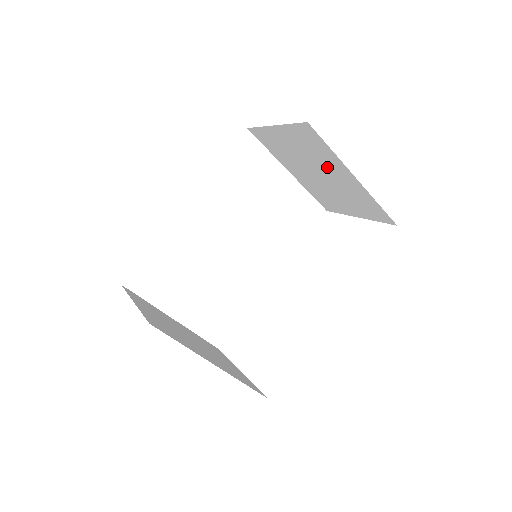
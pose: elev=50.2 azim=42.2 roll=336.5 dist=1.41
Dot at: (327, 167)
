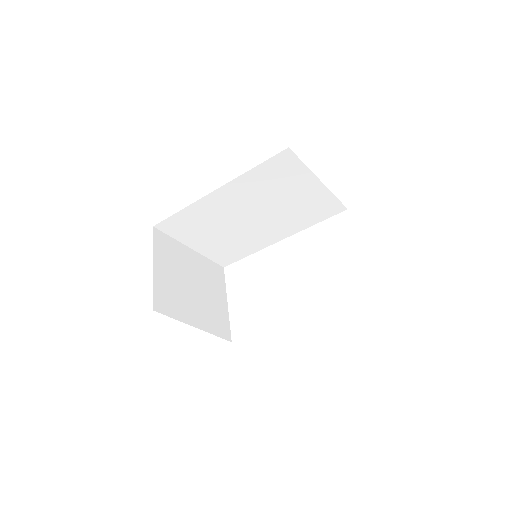
Dot at: occluded
